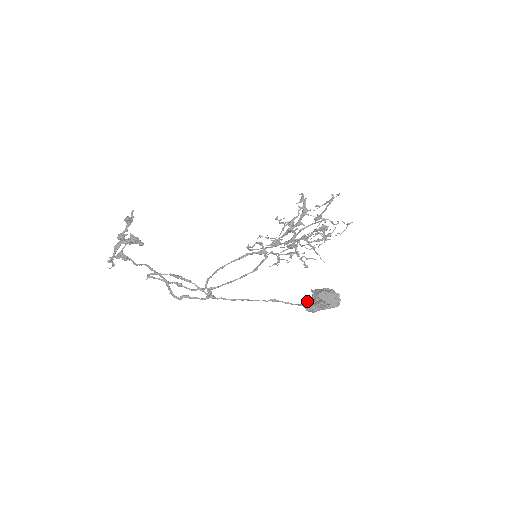
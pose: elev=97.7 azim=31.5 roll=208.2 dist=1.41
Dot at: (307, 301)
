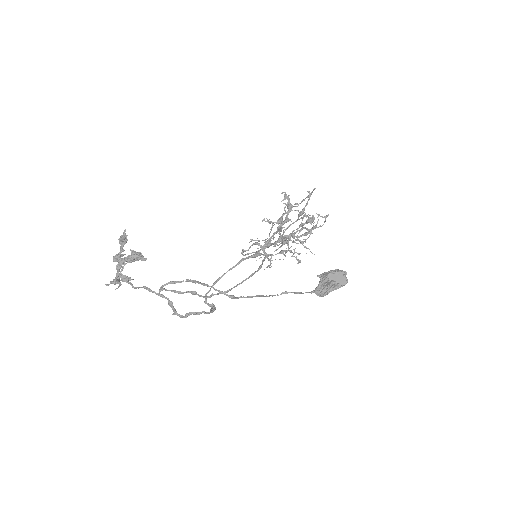
Dot at: (316, 287)
